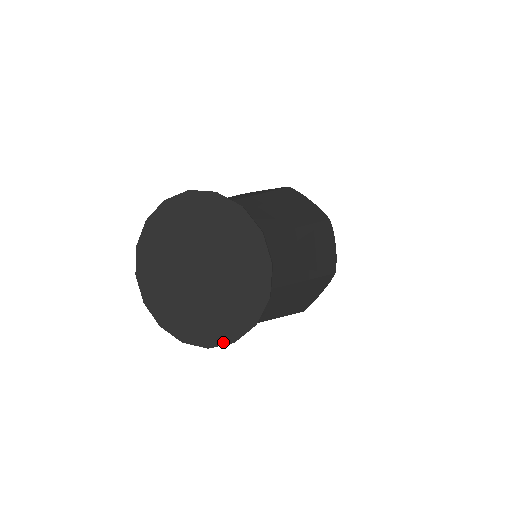
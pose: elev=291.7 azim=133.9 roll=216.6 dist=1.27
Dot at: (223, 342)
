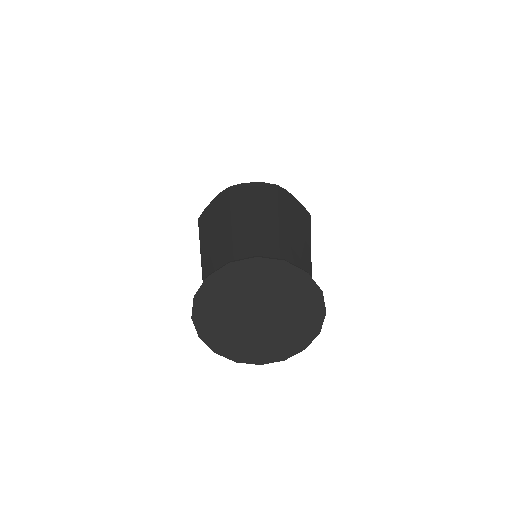
Dot at: (312, 338)
